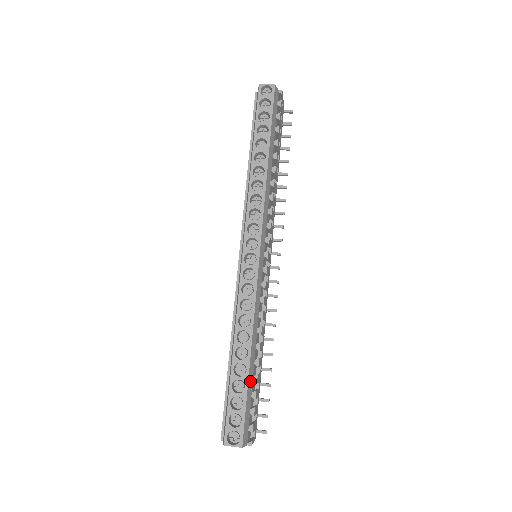
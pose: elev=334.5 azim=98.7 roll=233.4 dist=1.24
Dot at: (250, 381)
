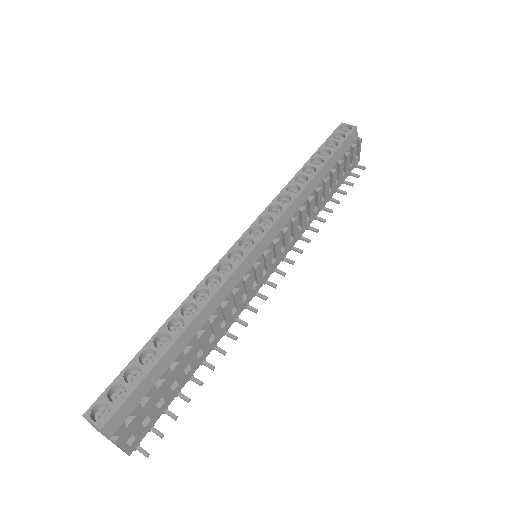
Dot at: (165, 362)
